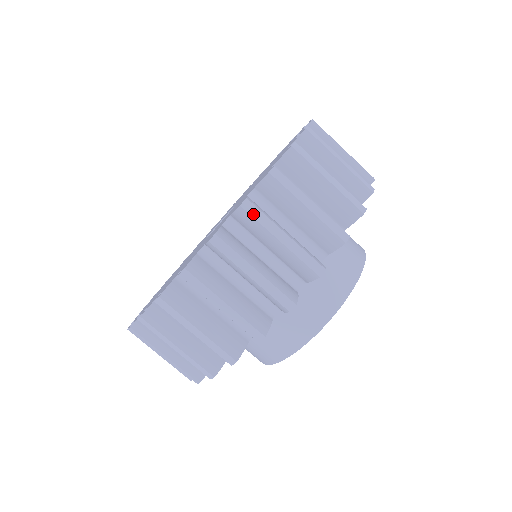
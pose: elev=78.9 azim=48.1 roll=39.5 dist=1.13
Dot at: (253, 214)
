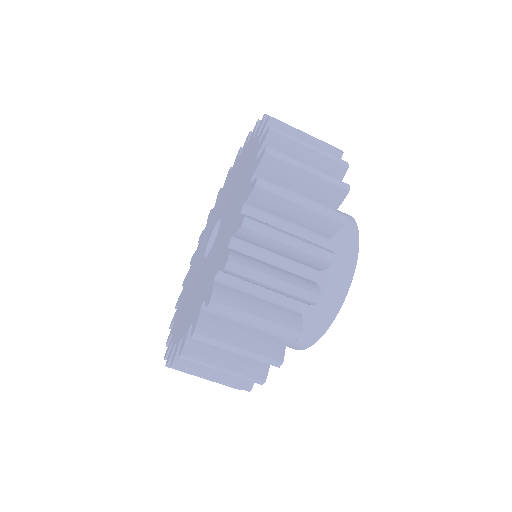
Dot at: (205, 341)
